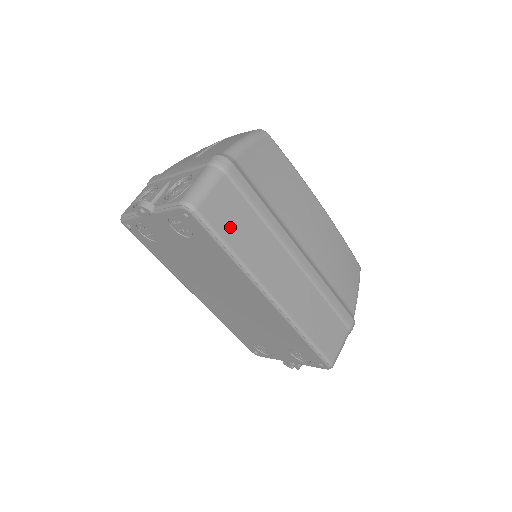
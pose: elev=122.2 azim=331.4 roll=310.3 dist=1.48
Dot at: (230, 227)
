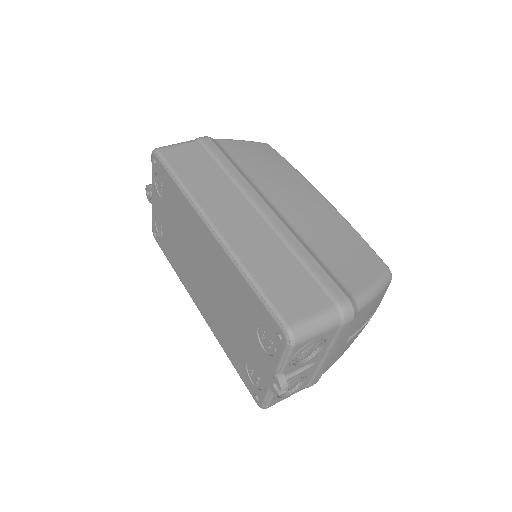
Dot at: (186, 167)
